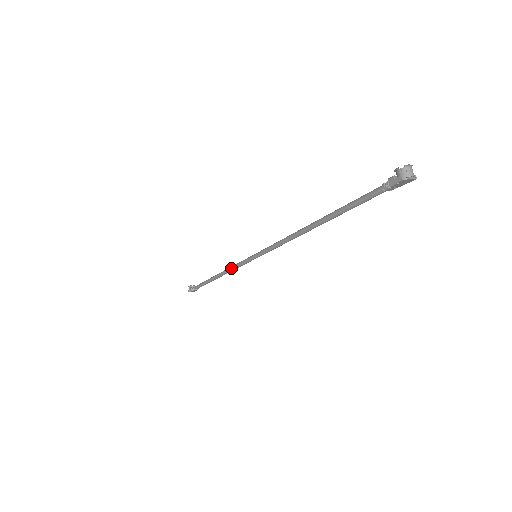
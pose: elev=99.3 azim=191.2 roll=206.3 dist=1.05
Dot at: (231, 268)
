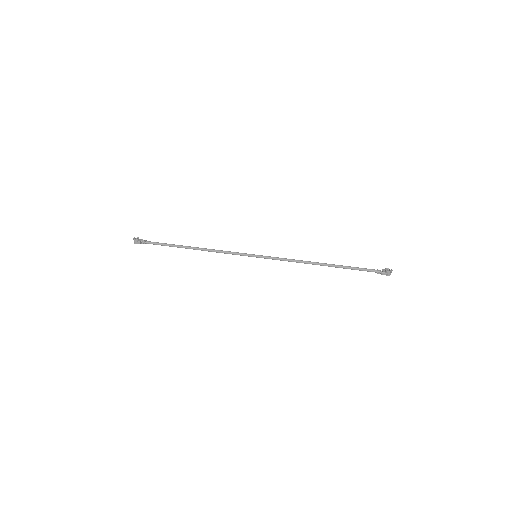
Dot at: (220, 252)
